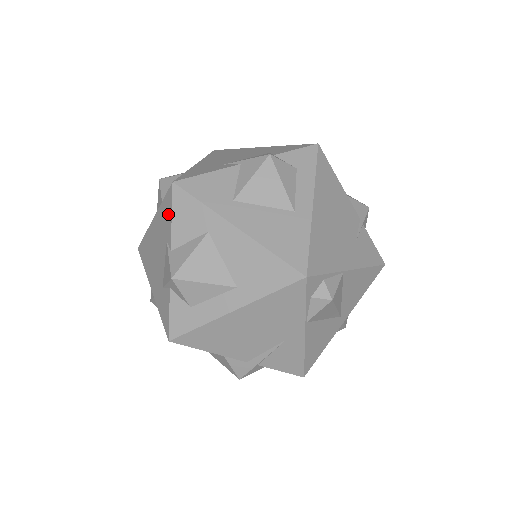
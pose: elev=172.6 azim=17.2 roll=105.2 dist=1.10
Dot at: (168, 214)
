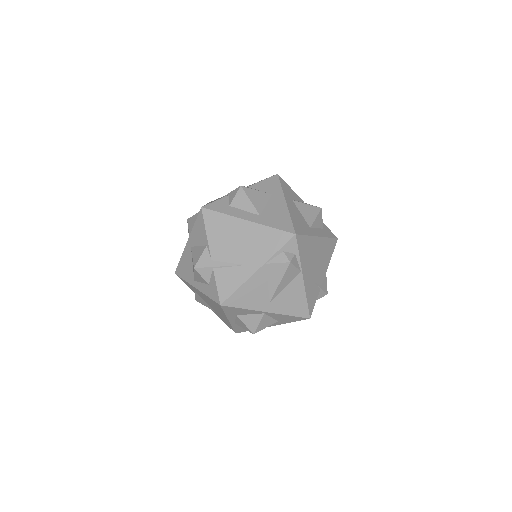
Dot at: occluded
